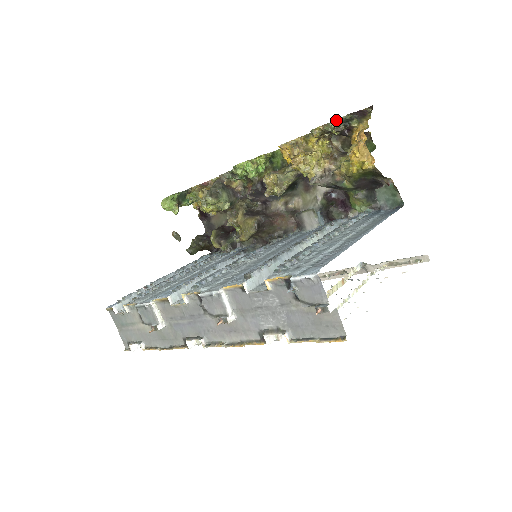
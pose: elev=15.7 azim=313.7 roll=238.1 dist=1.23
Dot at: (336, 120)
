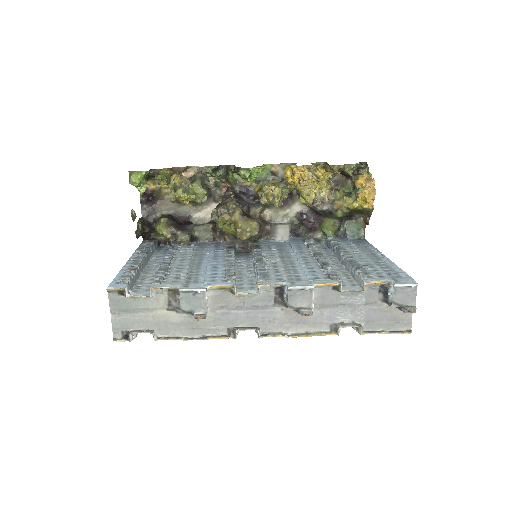
Dot at: (352, 164)
